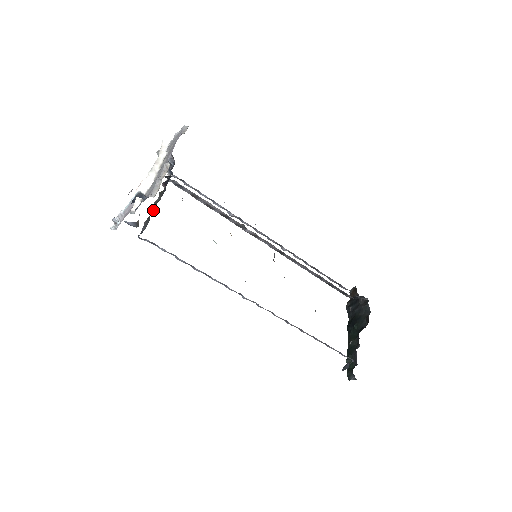
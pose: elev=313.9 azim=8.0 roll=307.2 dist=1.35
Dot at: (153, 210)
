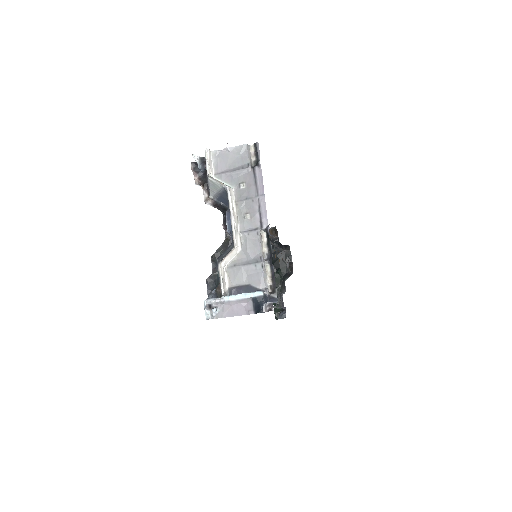
Dot at: (215, 261)
